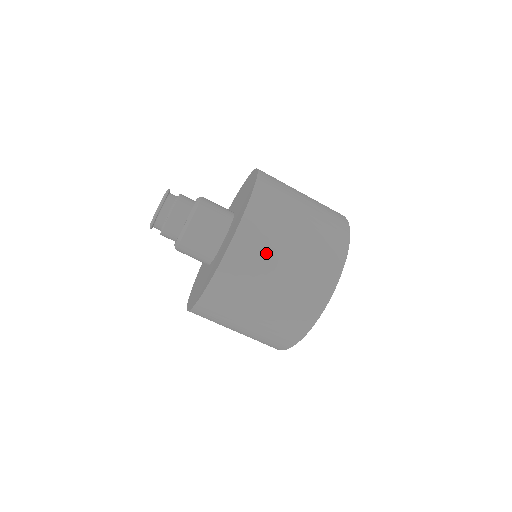
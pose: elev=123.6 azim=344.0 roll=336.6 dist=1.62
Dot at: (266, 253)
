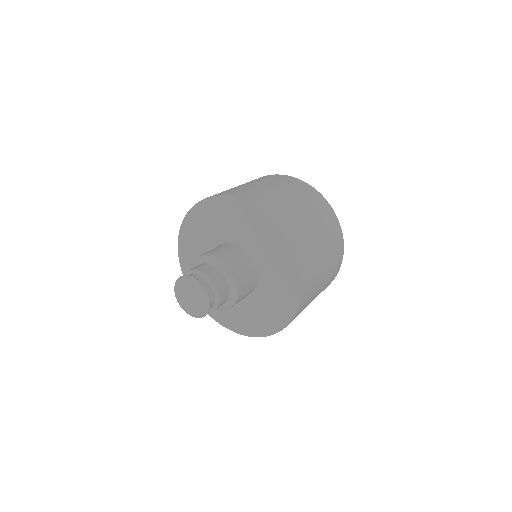
Dot at: (316, 261)
